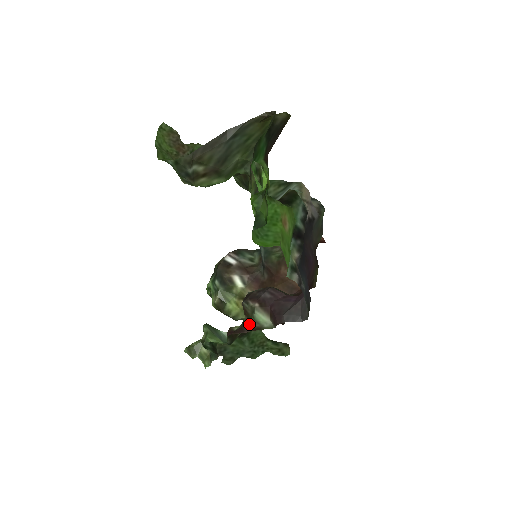
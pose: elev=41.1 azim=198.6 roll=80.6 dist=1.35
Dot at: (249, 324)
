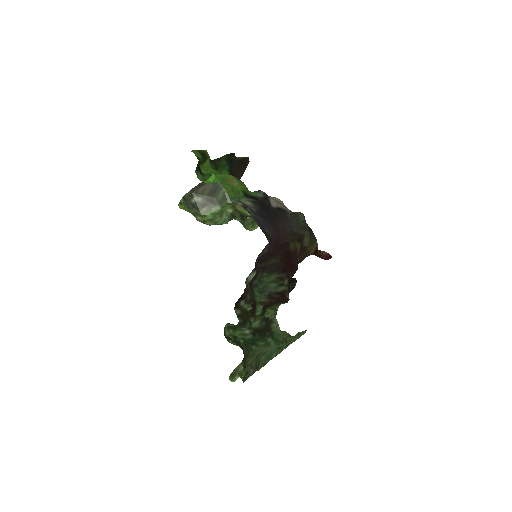
Dot at: (246, 290)
